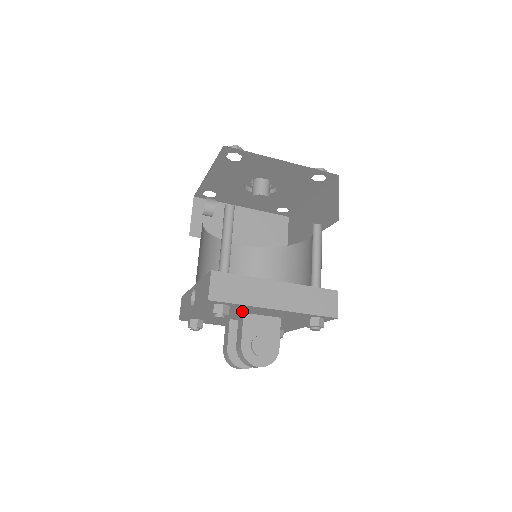
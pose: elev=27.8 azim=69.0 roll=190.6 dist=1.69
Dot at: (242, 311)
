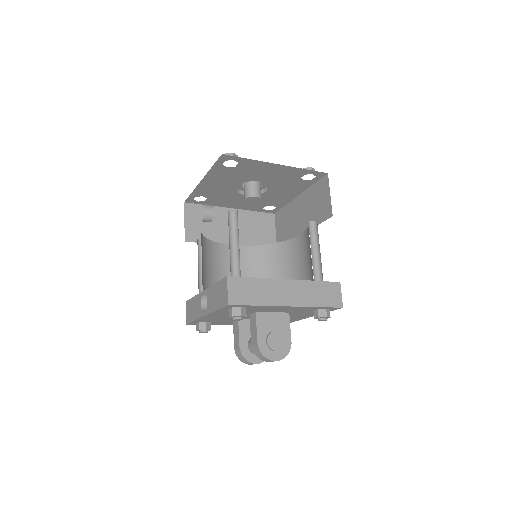
Dot at: (255, 311)
